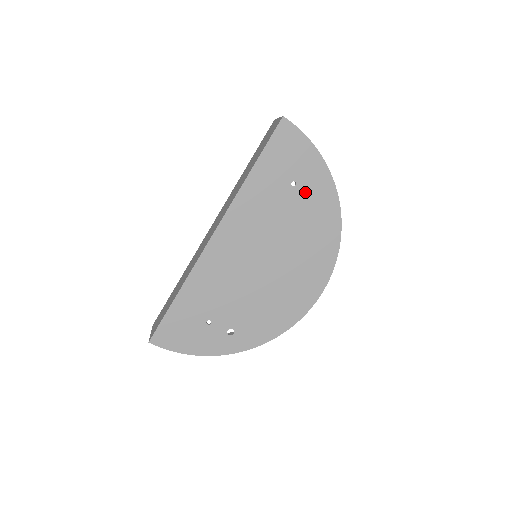
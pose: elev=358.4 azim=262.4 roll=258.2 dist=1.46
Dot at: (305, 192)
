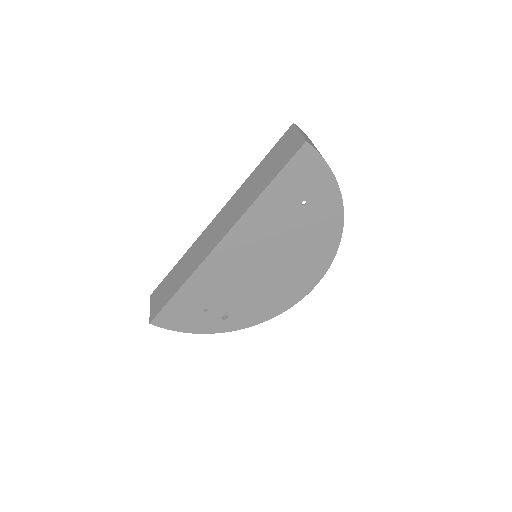
Dot at: (313, 211)
